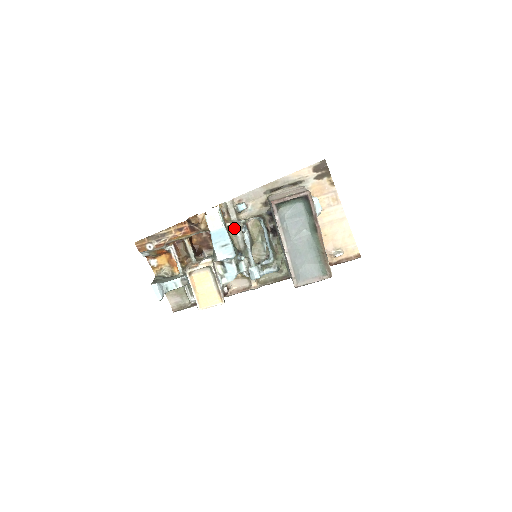
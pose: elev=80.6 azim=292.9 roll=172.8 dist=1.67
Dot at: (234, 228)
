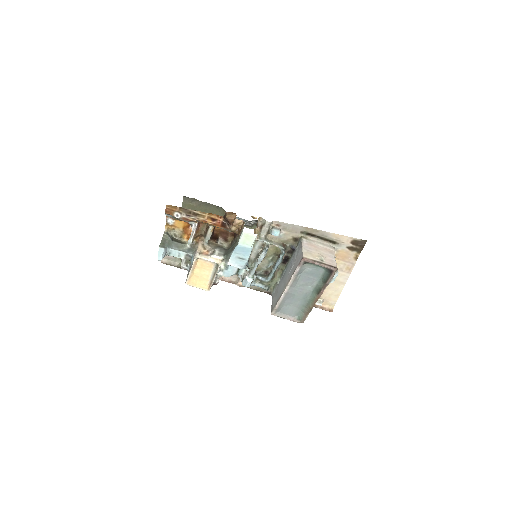
Dot at: (257, 241)
